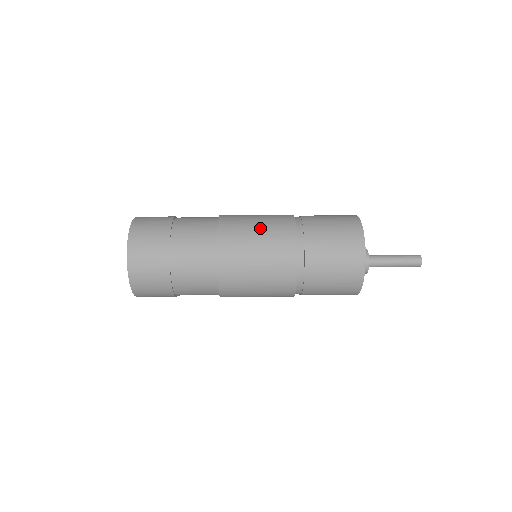
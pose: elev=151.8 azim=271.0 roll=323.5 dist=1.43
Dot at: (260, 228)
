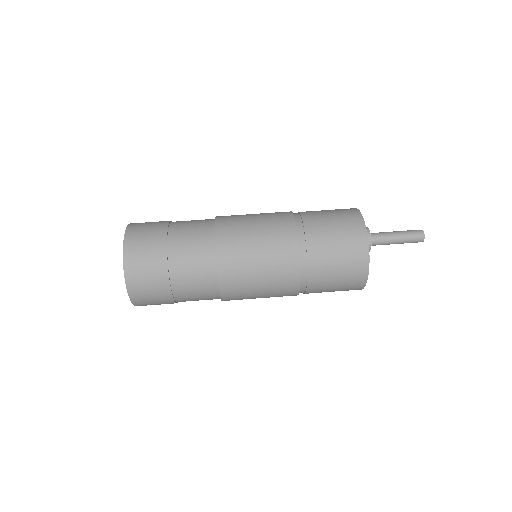
Dot at: (262, 272)
